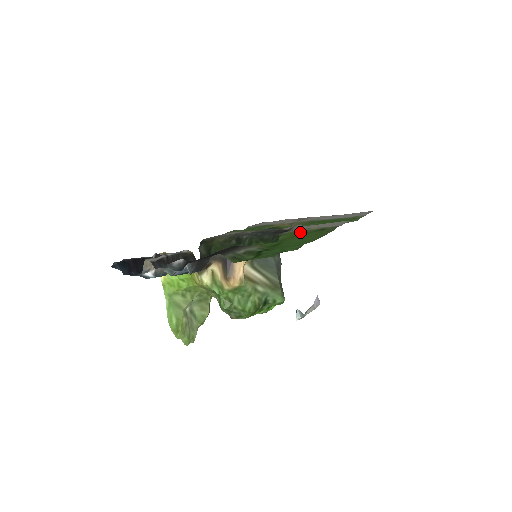
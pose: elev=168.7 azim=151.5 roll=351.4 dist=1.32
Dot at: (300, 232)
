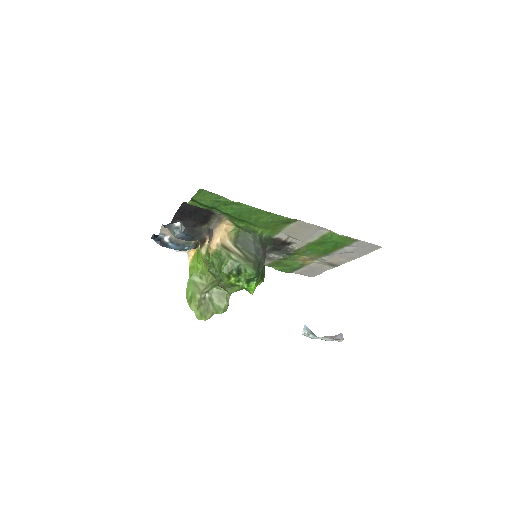
Dot at: (277, 228)
